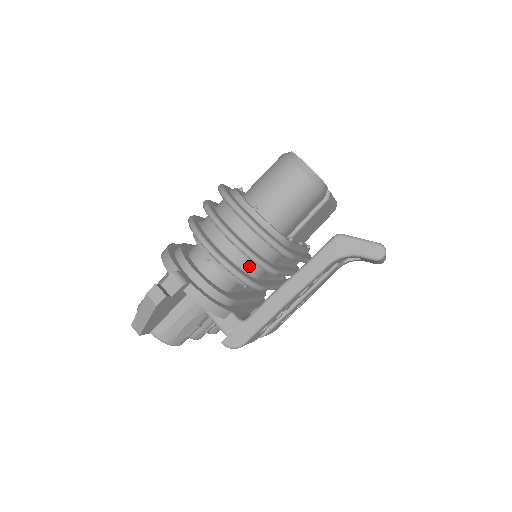
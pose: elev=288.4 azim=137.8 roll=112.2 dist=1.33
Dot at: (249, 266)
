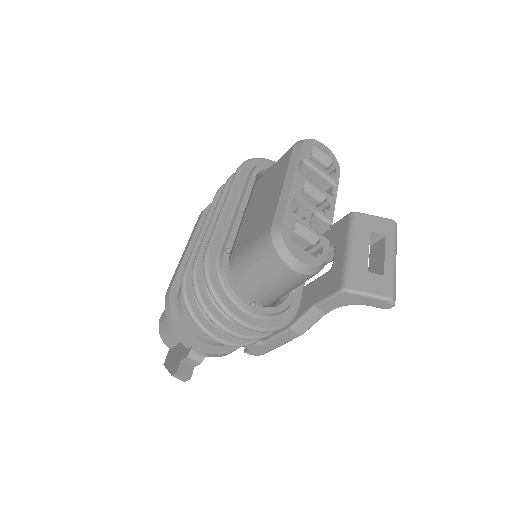
Dot at: occluded
